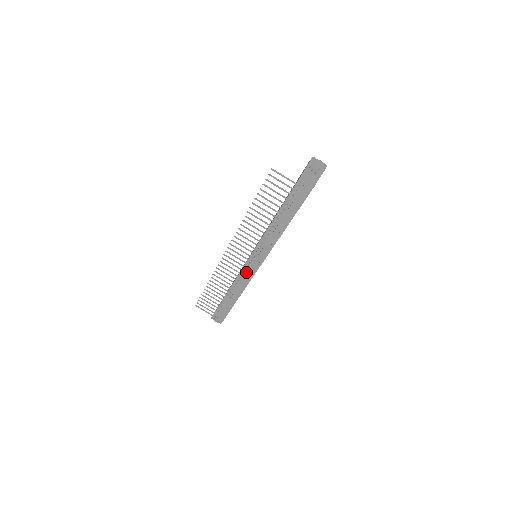
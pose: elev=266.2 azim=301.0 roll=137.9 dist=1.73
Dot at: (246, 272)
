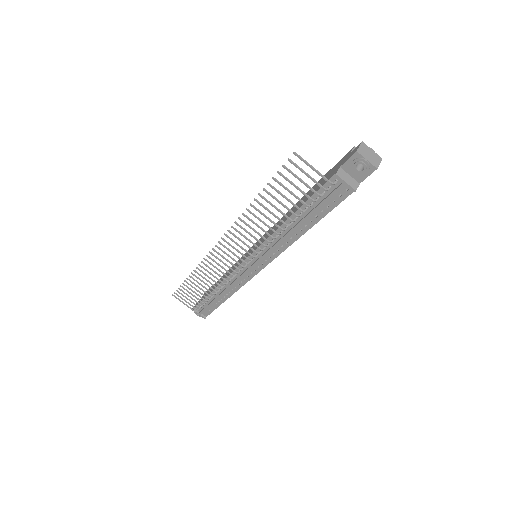
Dot at: (240, 274)
